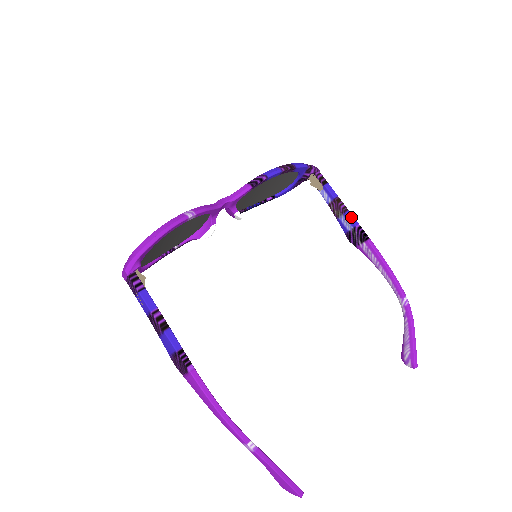
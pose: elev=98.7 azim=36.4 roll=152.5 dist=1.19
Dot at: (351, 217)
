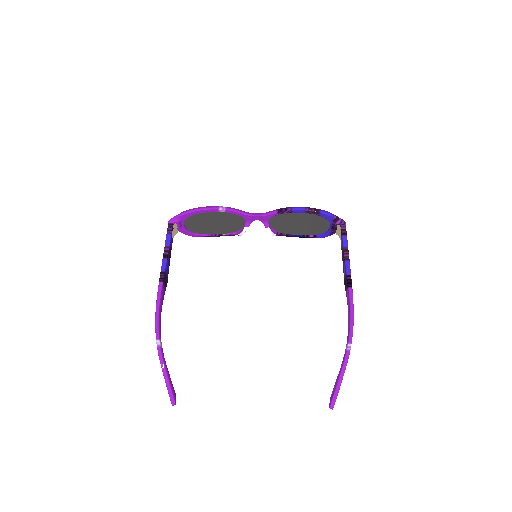
Dot at: (347, 266)
